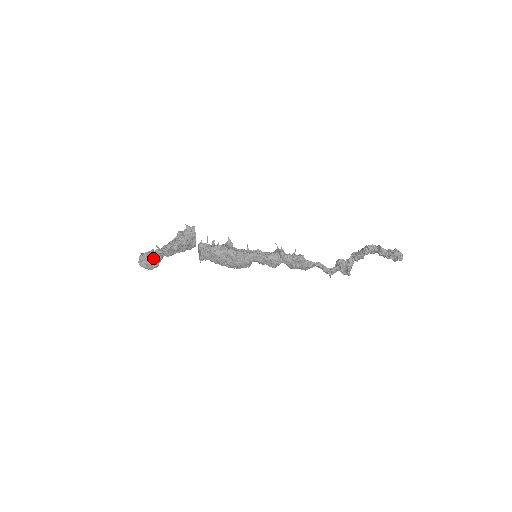
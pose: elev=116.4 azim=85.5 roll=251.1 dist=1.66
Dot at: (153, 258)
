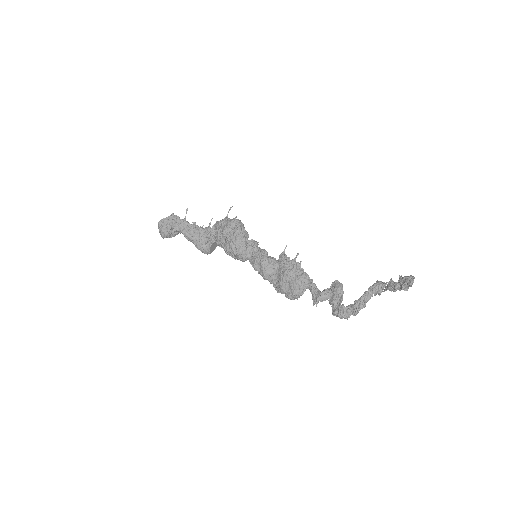
Dot at: (175, 217)
